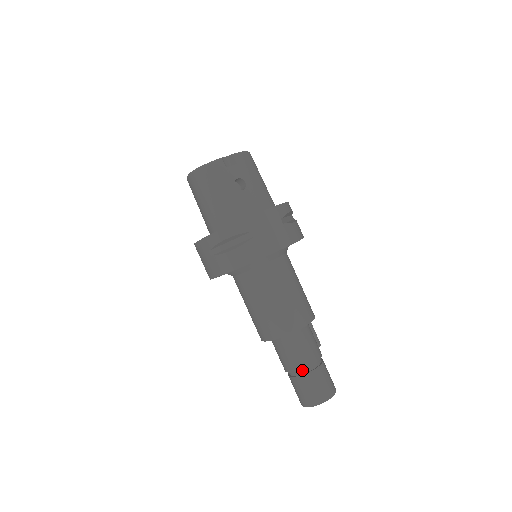
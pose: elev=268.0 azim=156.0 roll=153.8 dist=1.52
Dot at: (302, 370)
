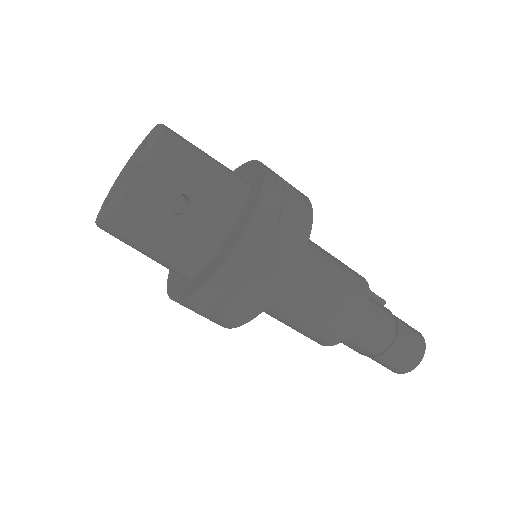
Dot at: (378, 351)
